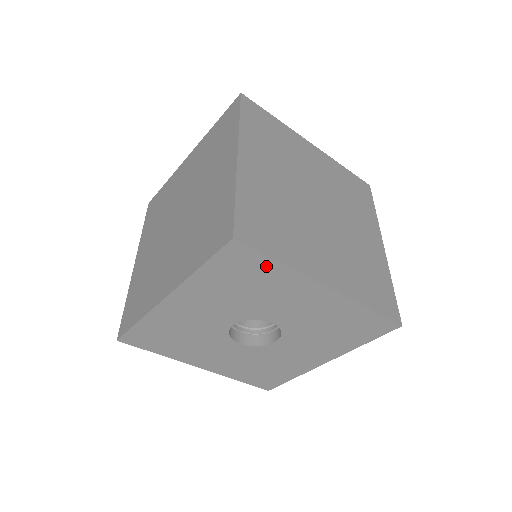
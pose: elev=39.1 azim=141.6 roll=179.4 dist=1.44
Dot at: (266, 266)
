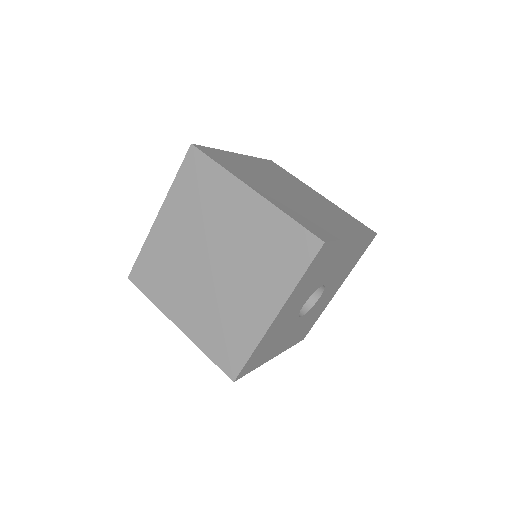
Dot at: (333, 248)
